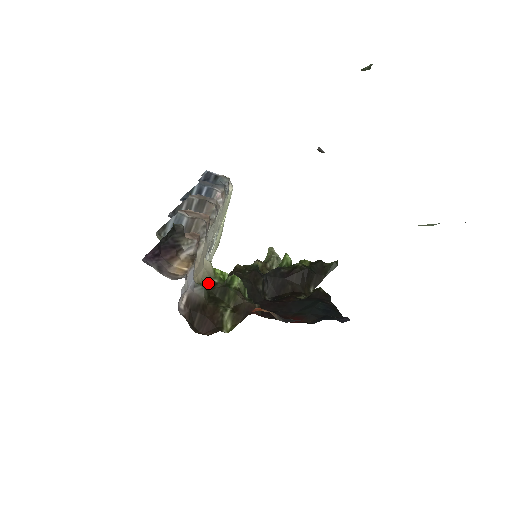
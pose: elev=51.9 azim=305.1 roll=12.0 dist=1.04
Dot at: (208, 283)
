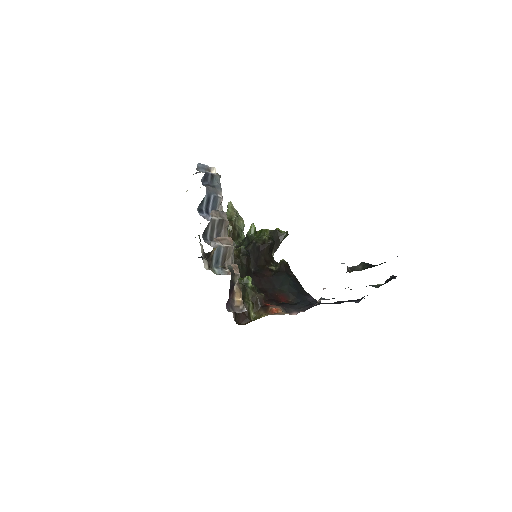
Dot at: occluded
